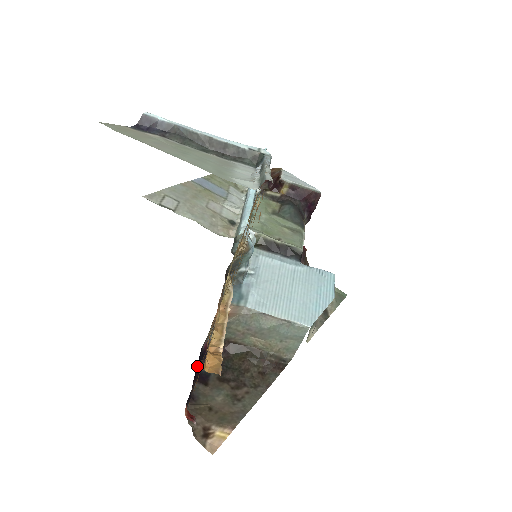
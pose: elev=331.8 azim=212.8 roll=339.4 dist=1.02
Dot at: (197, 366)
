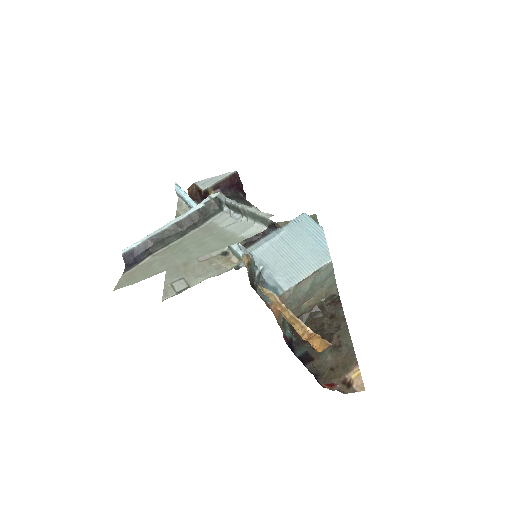
Dot at: (296, 356)
